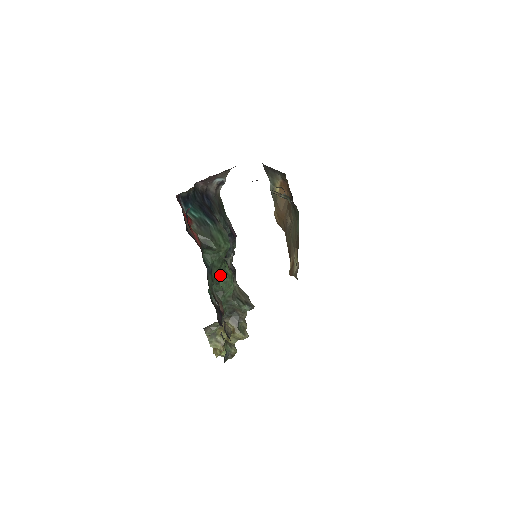
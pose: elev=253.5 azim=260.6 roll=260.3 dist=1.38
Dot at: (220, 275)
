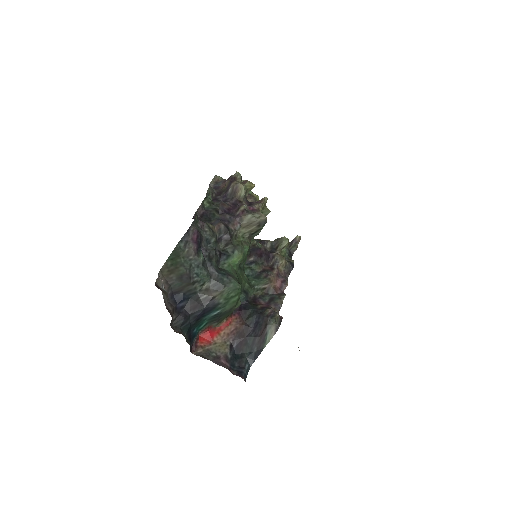
Dot at: (239, 267)
